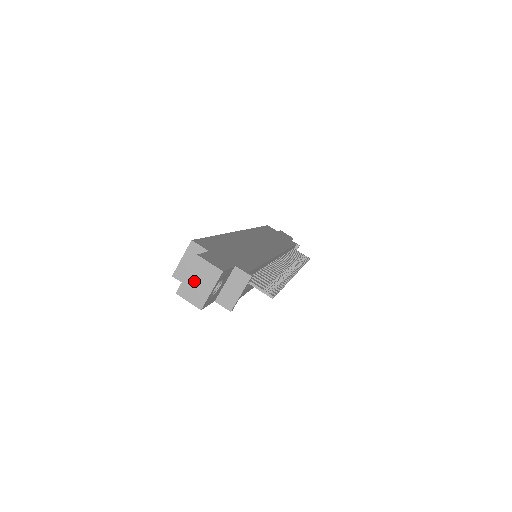
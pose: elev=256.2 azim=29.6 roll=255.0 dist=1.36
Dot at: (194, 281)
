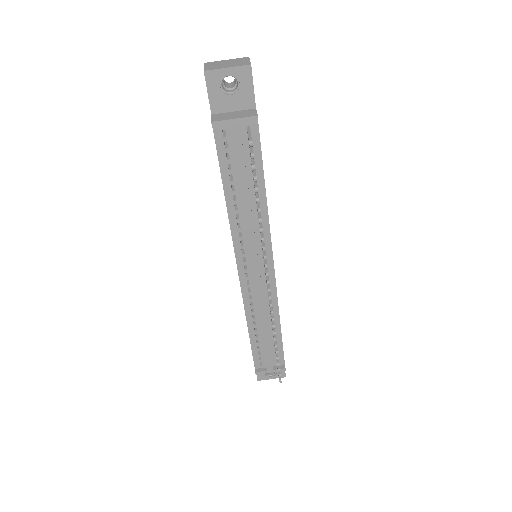
Dot at: (226, 62)
